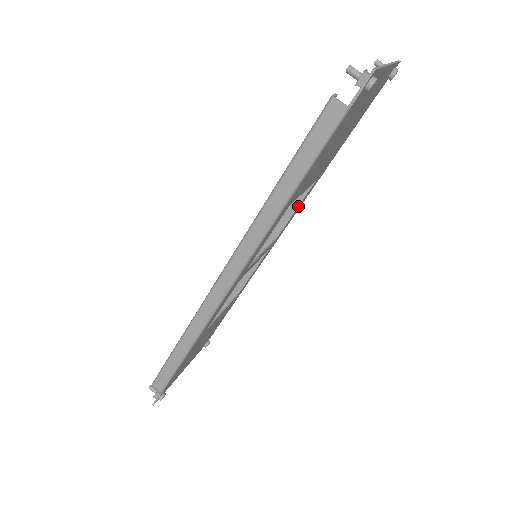
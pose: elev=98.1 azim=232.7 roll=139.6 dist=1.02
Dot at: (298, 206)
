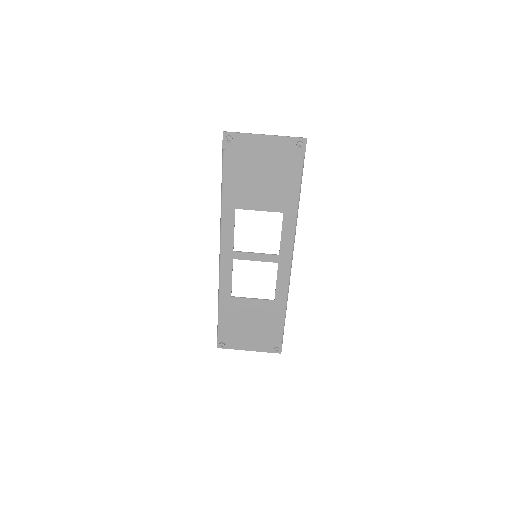
Dot at: (282, 231)
